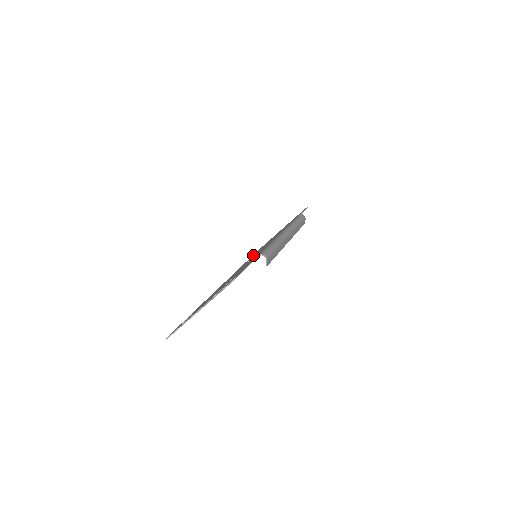
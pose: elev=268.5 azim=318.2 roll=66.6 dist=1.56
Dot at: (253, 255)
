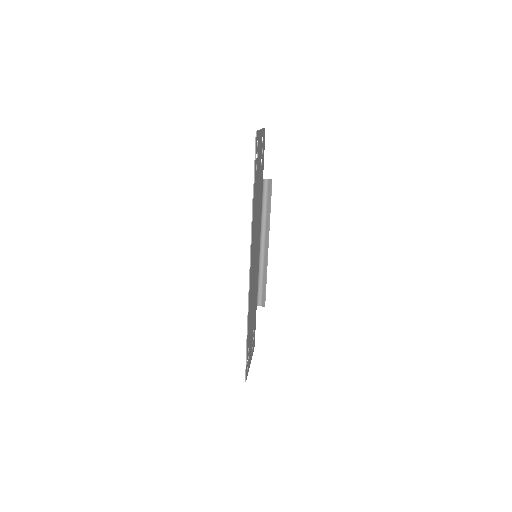
Dot at: occluded
